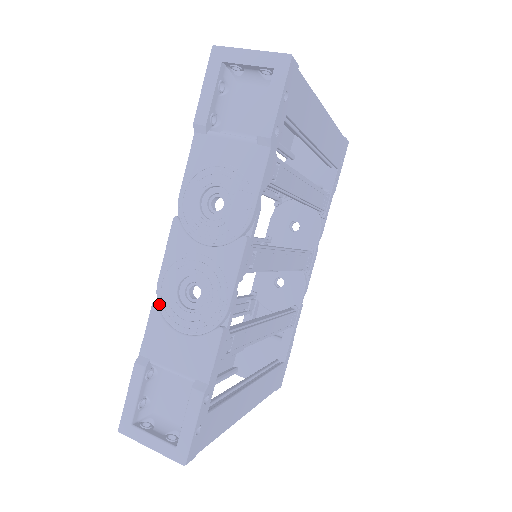
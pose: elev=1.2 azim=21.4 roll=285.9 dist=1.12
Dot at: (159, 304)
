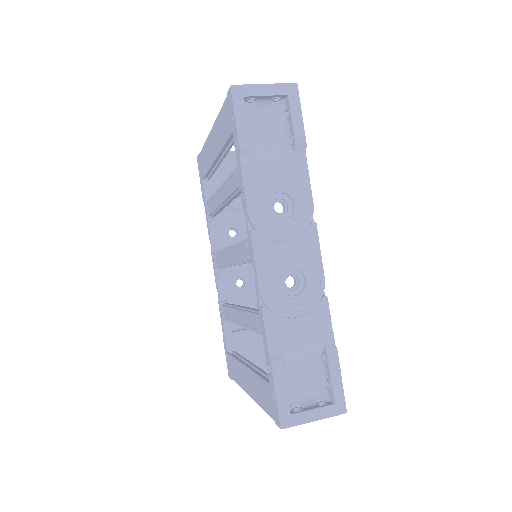
Dot at: (269, 305)
